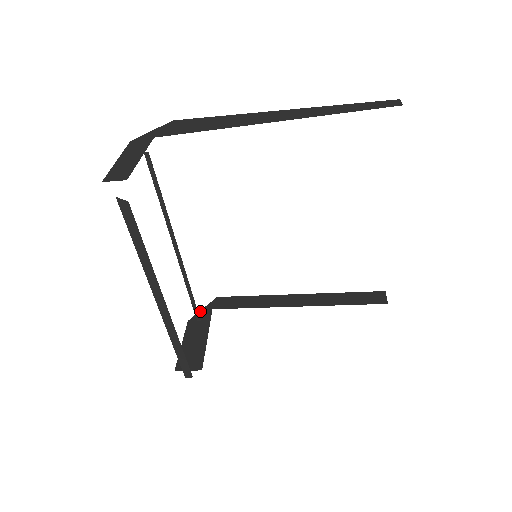
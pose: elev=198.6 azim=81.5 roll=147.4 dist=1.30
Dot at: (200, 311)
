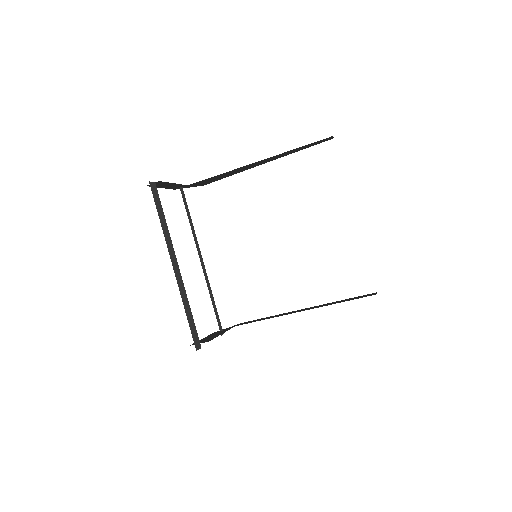
Dot at: occluded
